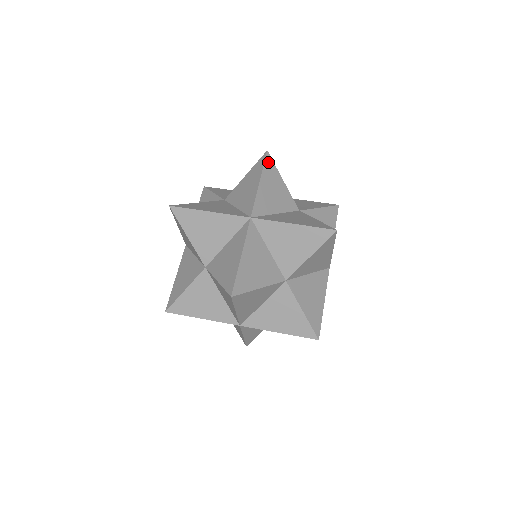
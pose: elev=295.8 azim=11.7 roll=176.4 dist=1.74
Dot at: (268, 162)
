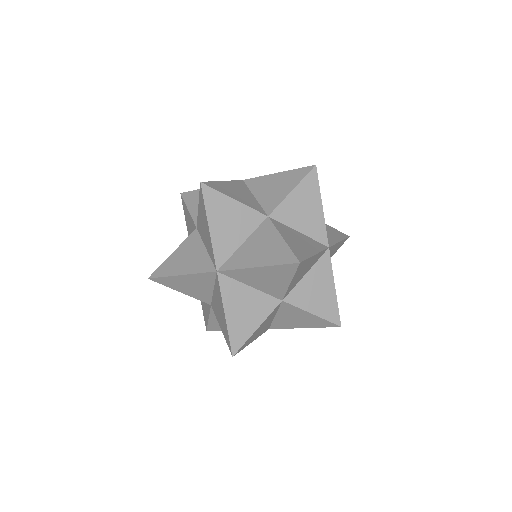
Dot at: occluded
